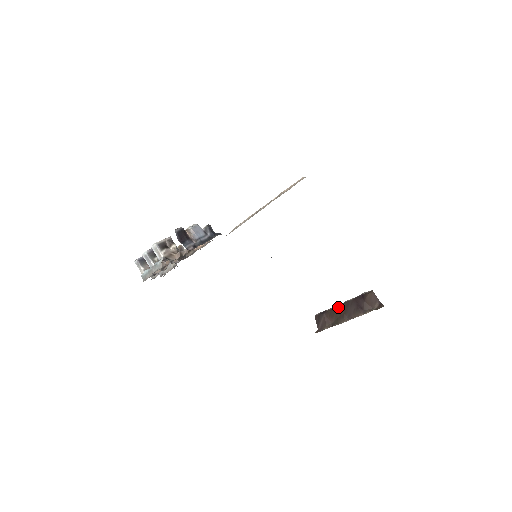
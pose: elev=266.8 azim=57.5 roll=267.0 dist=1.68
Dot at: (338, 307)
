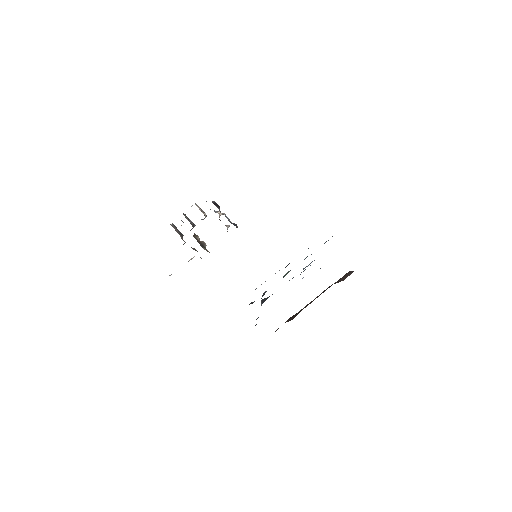
Dot at: (308, 304)
